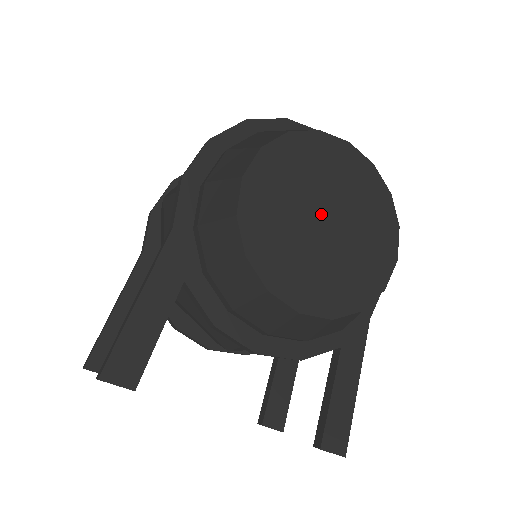
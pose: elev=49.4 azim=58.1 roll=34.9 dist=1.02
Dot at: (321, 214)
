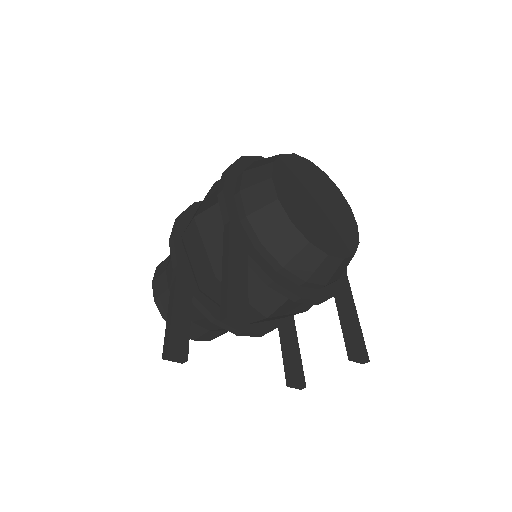
Dot at: (314, 200)
